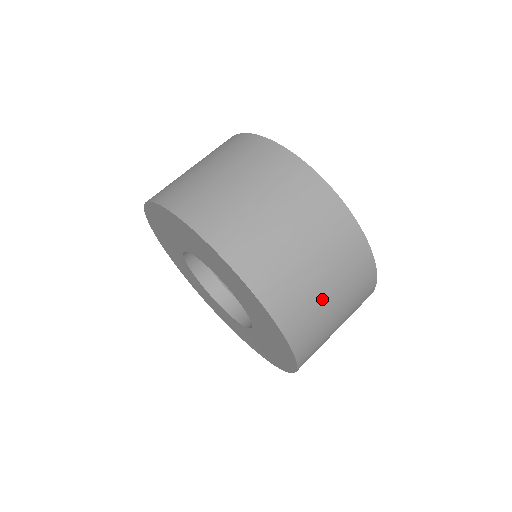
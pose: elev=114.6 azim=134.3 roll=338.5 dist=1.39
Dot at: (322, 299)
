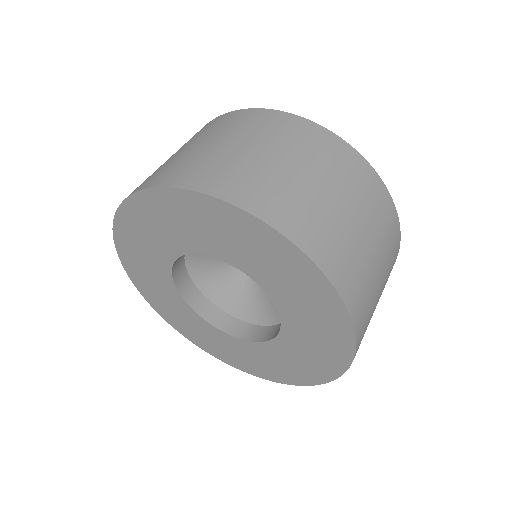
Dot at: (257, 161)
